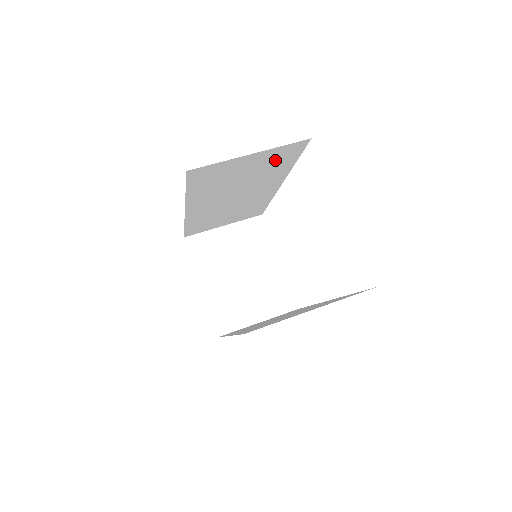
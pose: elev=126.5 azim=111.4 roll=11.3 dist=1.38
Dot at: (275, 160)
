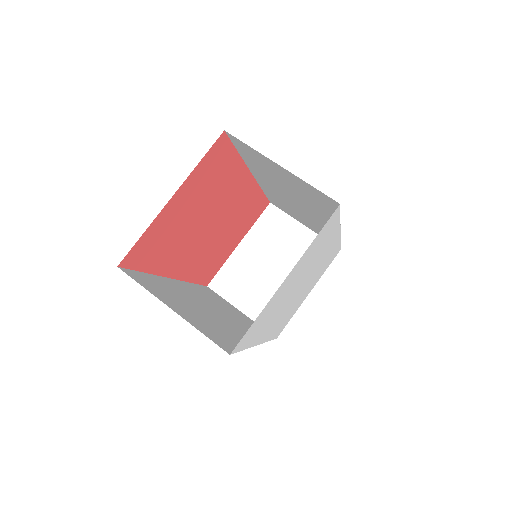
Dot at: (314, 195)
